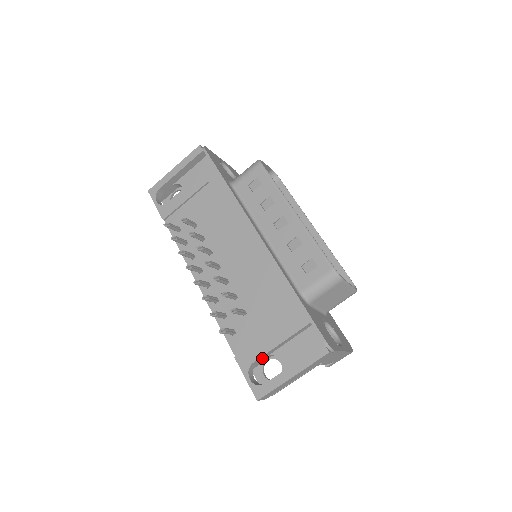
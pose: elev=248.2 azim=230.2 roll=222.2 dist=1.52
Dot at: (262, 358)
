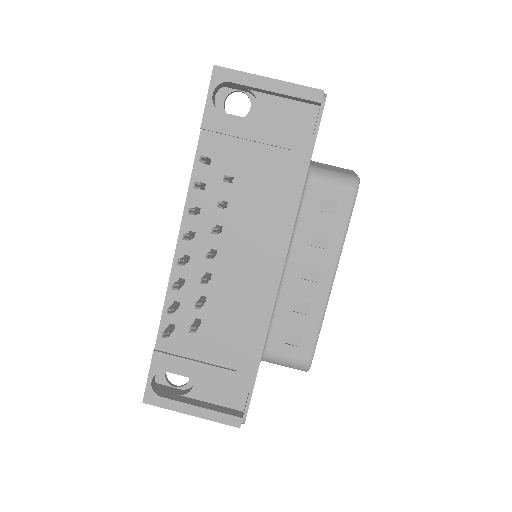
Dot at: occluded
